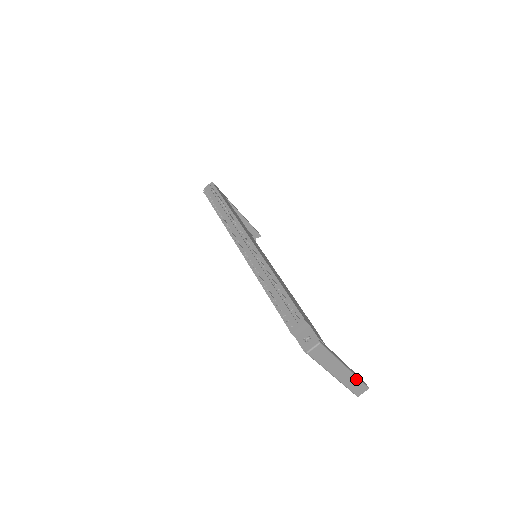
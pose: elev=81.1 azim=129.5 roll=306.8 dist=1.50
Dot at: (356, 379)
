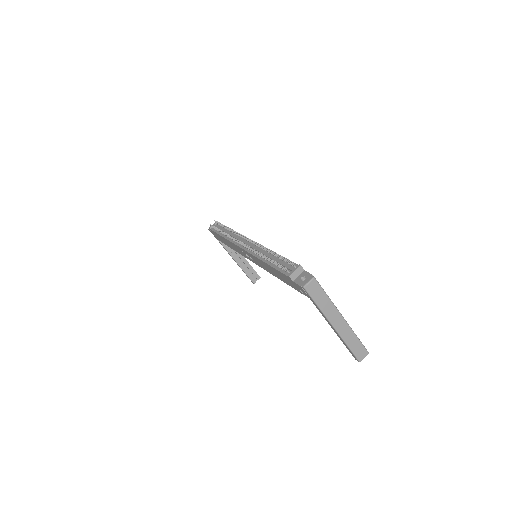
Dot at: (354, 336)
